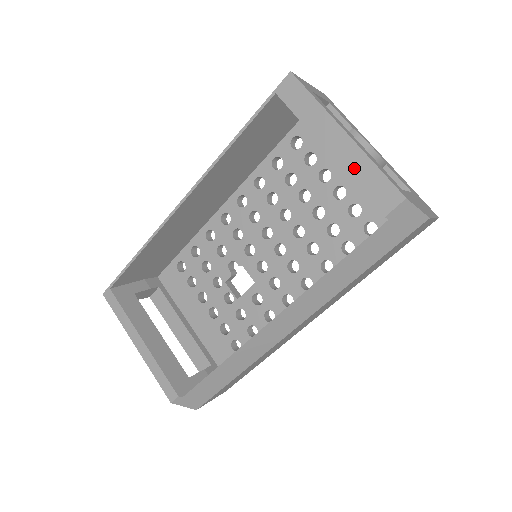
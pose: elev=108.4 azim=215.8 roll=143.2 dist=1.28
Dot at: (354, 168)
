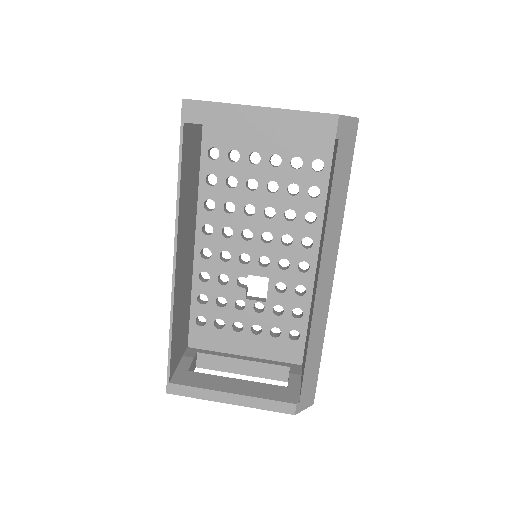
Dot at: (287, 125)
